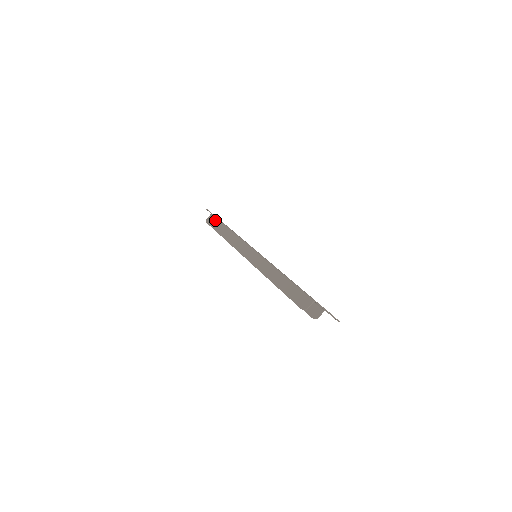
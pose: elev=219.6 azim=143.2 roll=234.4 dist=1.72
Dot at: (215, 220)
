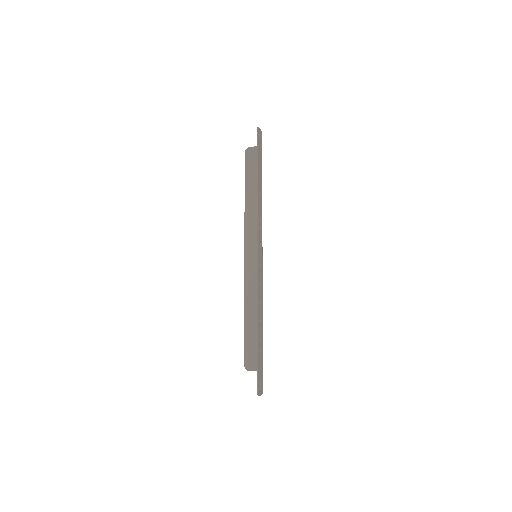
Dot at: (253, 163)
